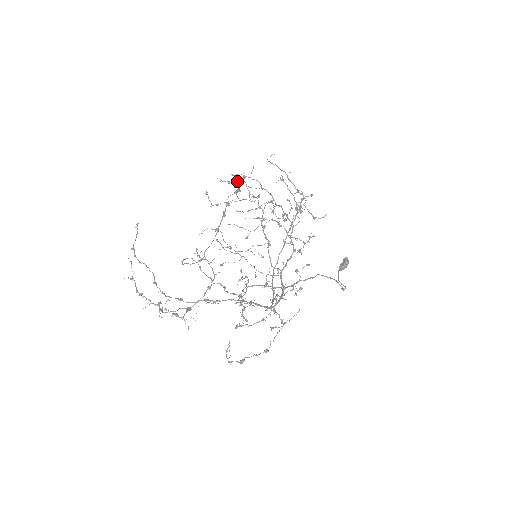
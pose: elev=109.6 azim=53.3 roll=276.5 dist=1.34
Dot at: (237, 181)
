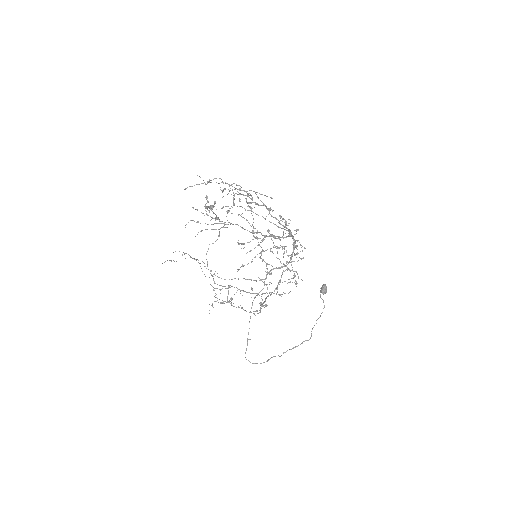
Dot at: occluded
